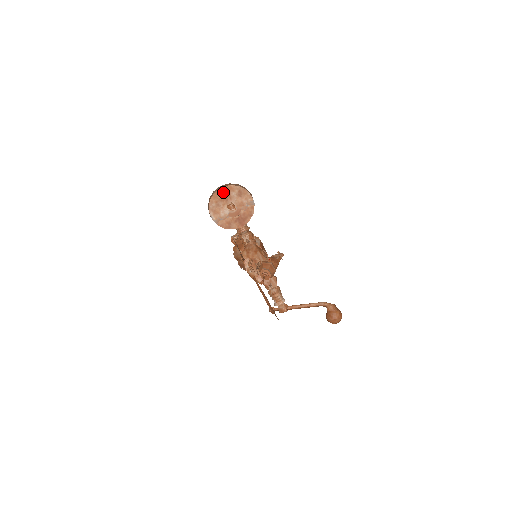
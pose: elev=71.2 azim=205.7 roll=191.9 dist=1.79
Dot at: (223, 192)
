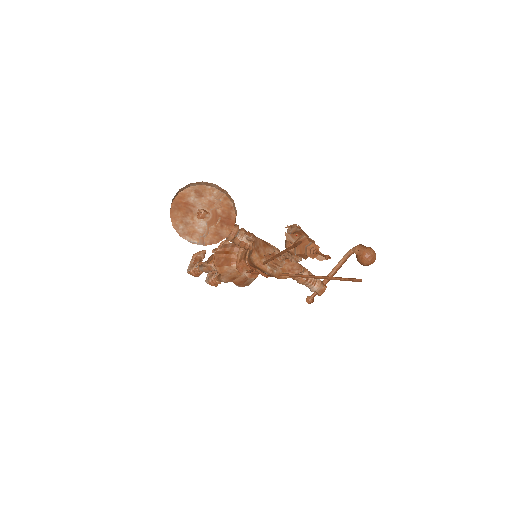
Dot at: (179, 205)
